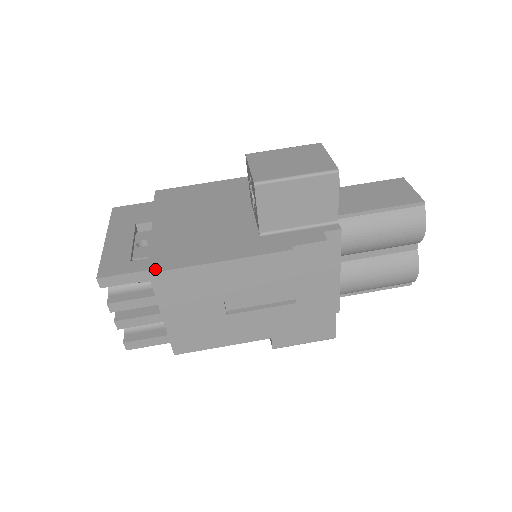
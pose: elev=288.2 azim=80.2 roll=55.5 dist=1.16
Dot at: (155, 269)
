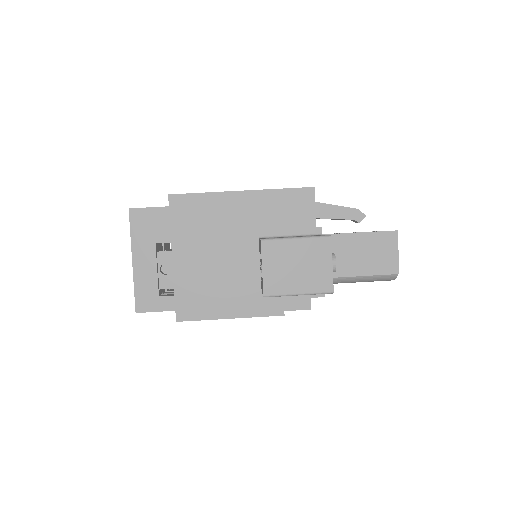
Dot at: (181, 318)
